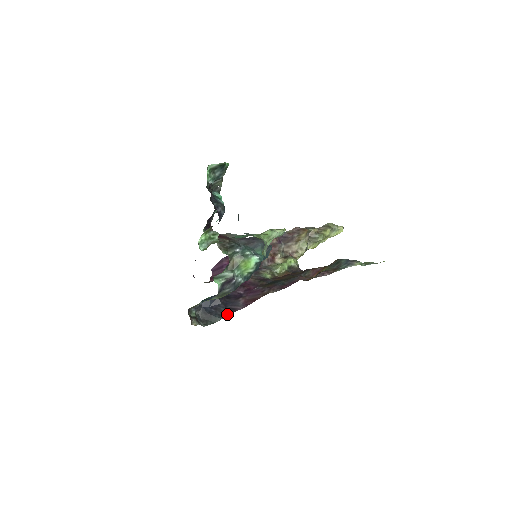
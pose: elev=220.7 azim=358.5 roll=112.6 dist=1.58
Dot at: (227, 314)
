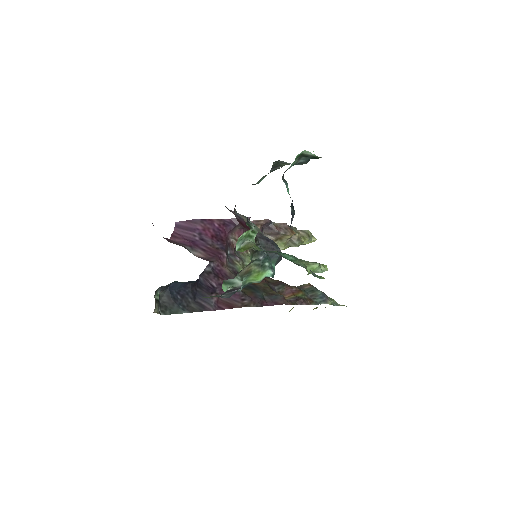
Dot at: (194, 309)
